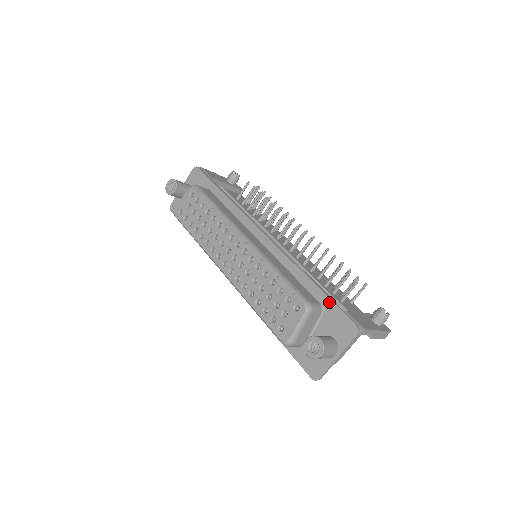
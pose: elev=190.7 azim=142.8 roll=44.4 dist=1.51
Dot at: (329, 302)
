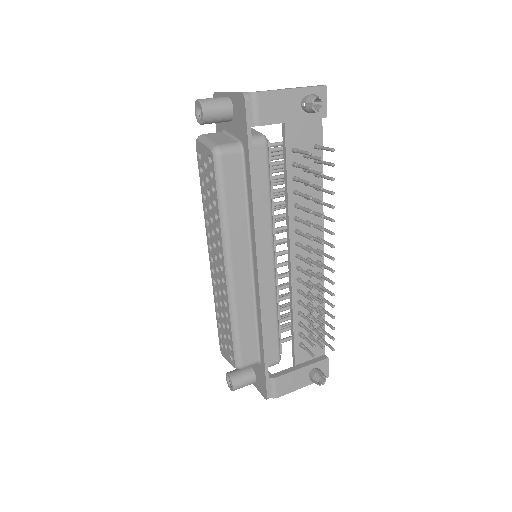
Dot at: (263, 368)
